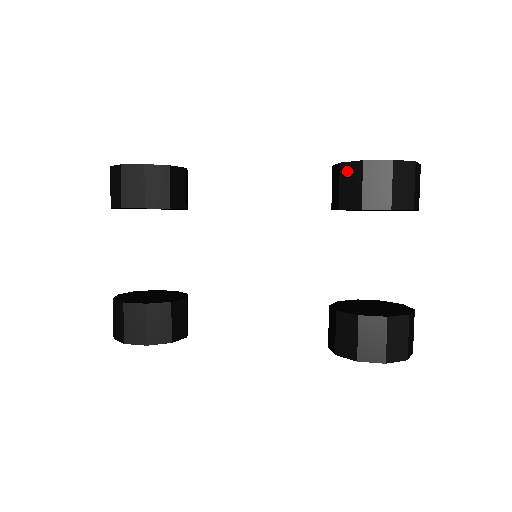
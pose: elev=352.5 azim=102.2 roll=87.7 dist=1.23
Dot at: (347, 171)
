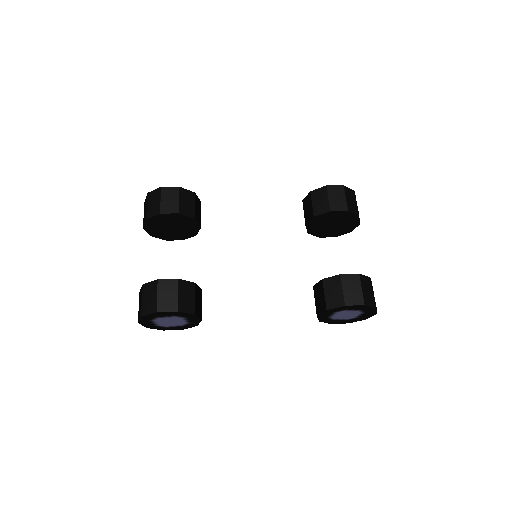
Dot at: (316, 194)
